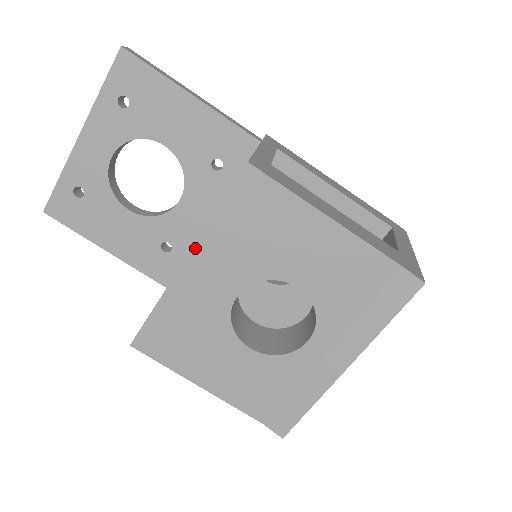
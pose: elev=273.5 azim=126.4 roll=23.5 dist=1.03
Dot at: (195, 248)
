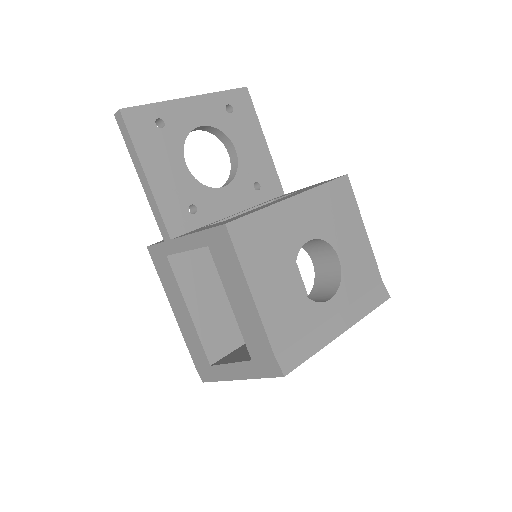
Dot at: (304, 193)
